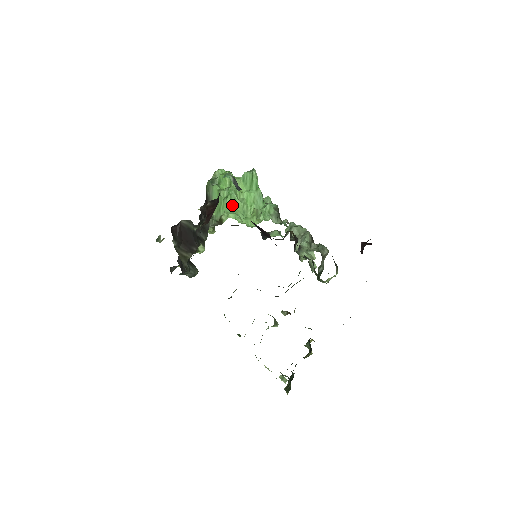
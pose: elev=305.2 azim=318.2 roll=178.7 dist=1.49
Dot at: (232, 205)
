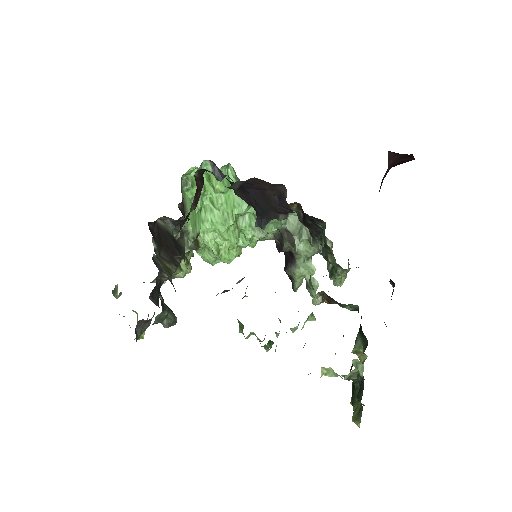
Dot at: (208, 218)
